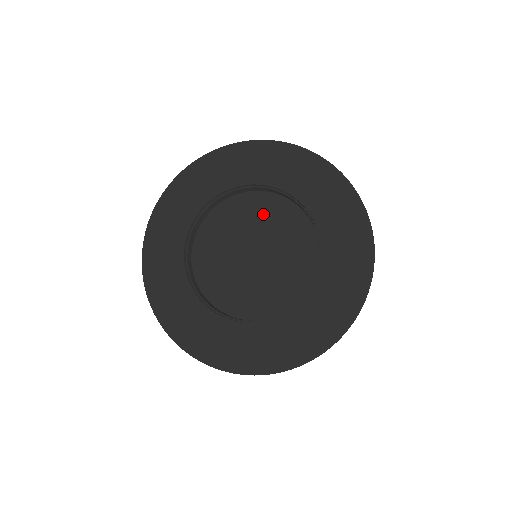
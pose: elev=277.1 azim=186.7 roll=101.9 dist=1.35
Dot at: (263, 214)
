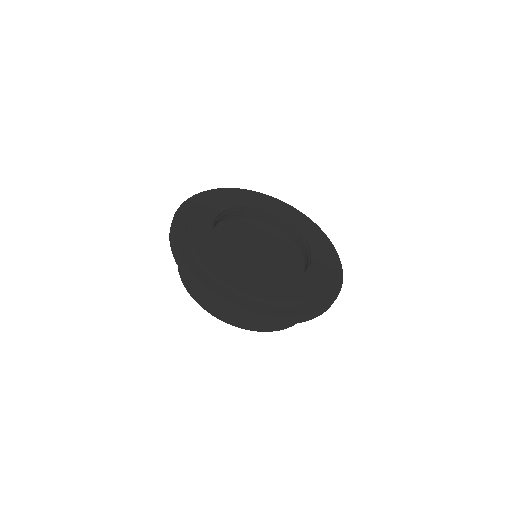
Dot at: (260, 232)
